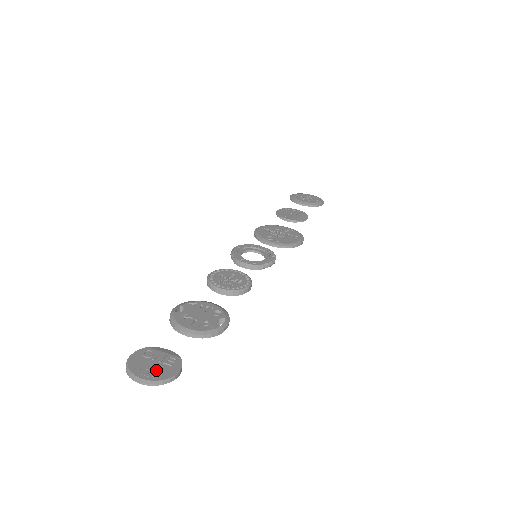
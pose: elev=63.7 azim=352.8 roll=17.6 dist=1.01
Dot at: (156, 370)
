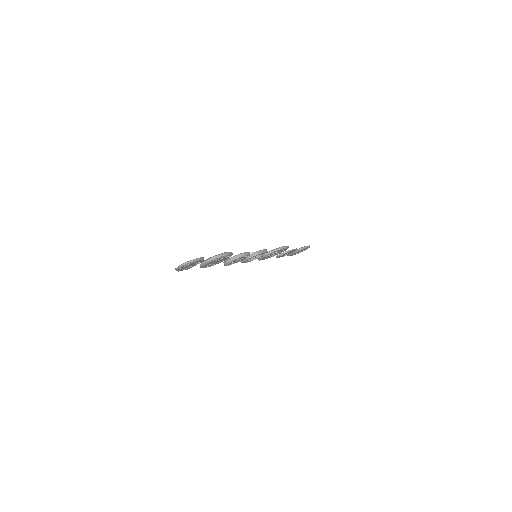
Dot at: occluded
